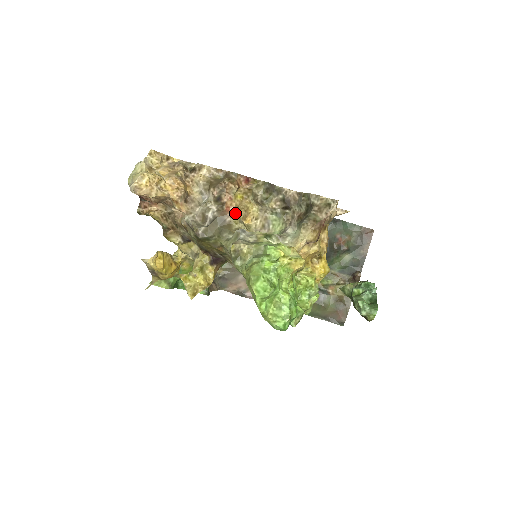
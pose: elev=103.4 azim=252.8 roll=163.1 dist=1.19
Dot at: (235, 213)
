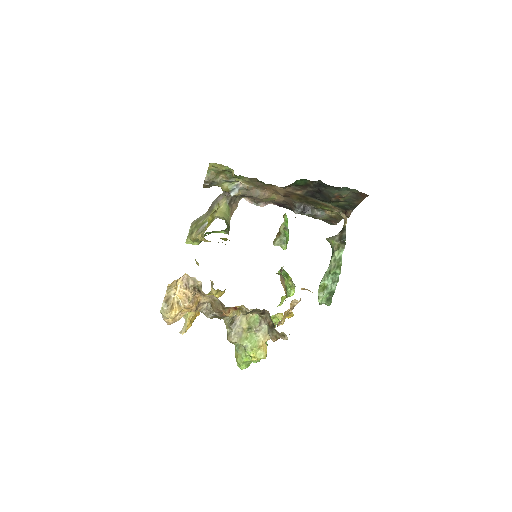
Dot at: (230, 314)
